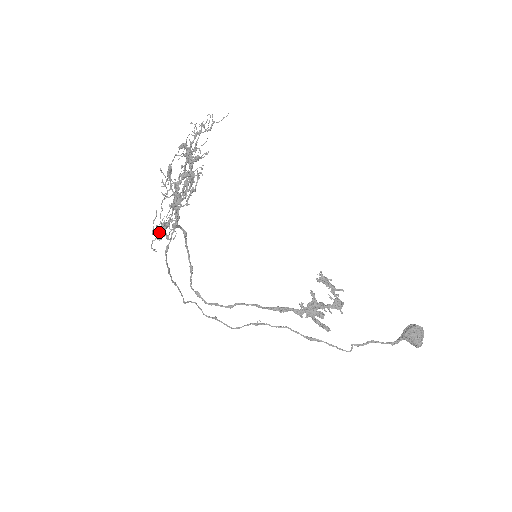
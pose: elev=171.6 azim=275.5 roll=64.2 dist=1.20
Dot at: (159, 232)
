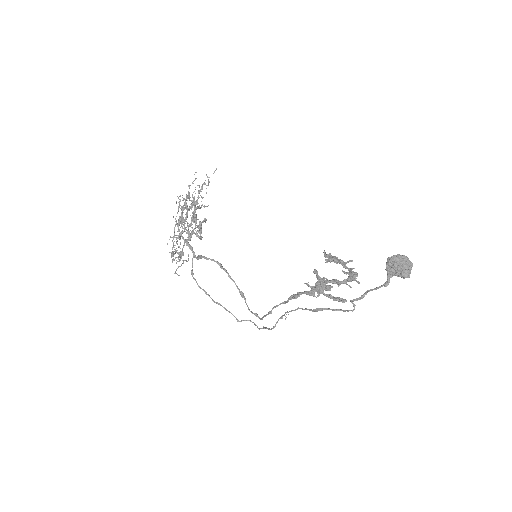
Dot at: occluded
